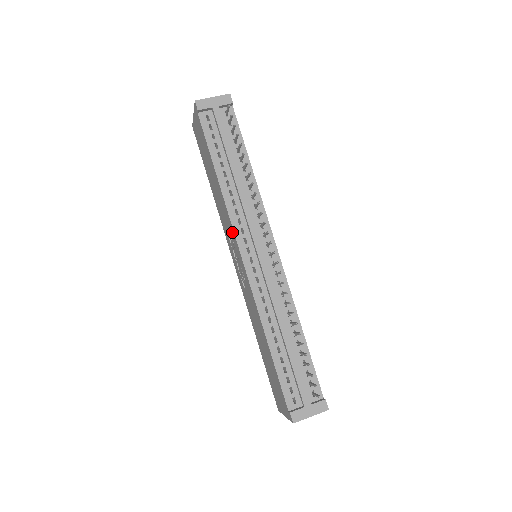
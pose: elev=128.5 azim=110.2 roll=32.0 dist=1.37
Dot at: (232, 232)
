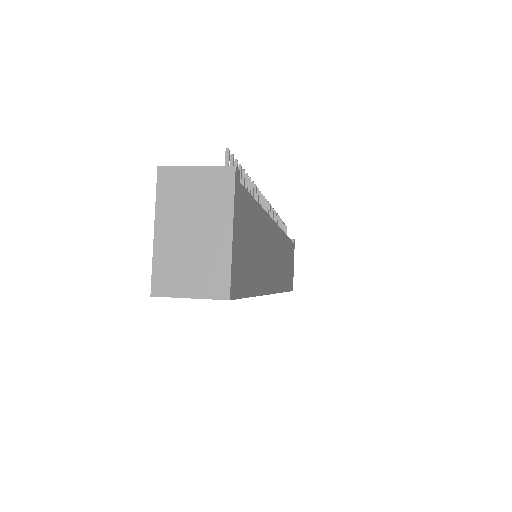
Dot at: occluded
